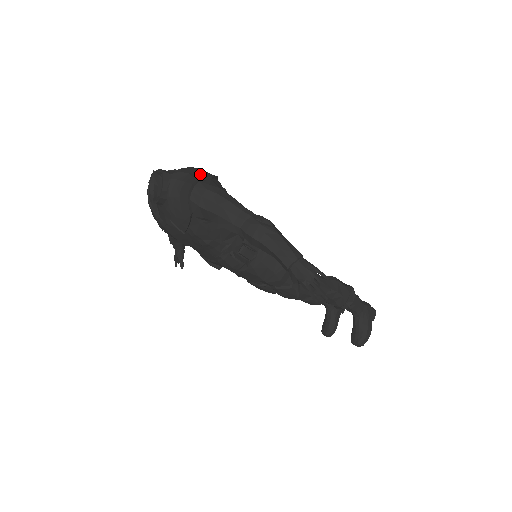
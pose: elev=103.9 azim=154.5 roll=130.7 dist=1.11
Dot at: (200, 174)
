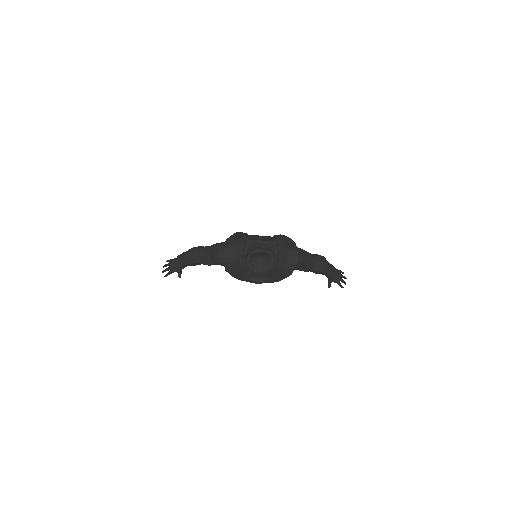
Dot at: (288, 243)
